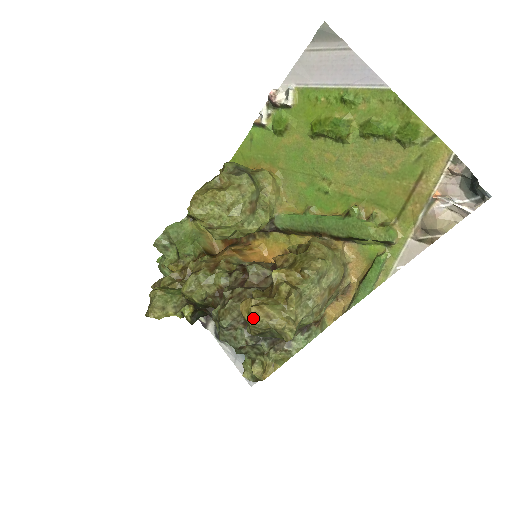
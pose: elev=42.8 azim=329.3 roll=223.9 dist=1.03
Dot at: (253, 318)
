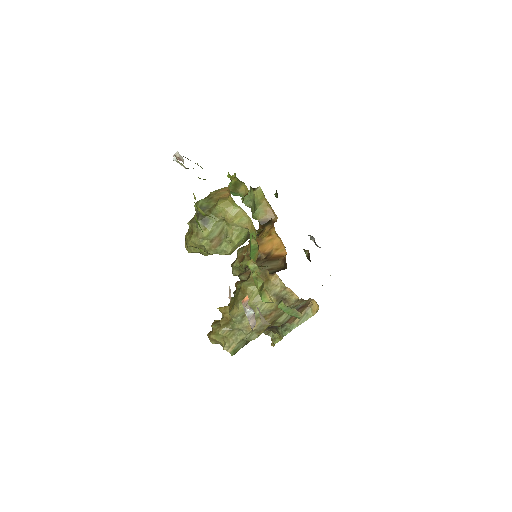
Dot at: (210, 341)
